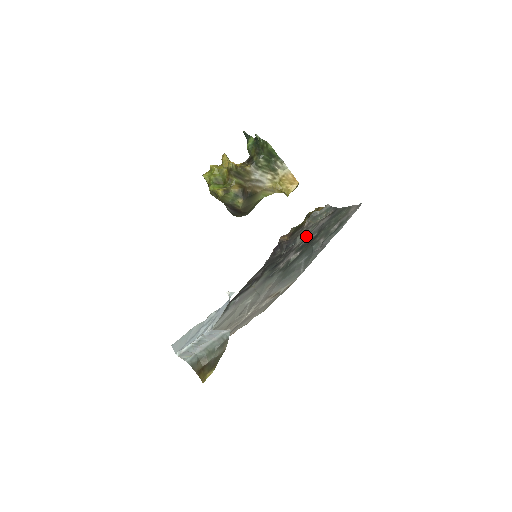
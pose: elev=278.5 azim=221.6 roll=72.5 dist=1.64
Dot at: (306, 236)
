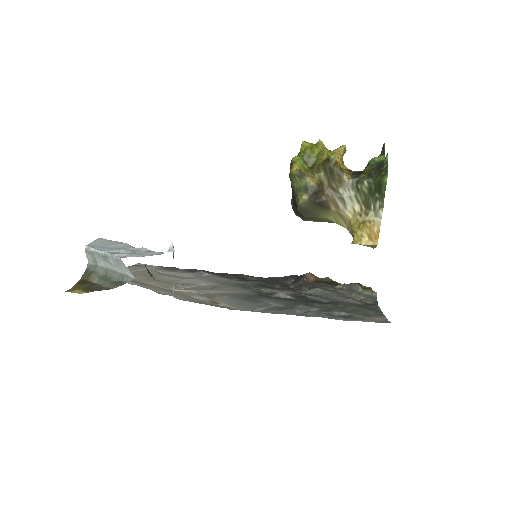
Dot at: (322, 295)
